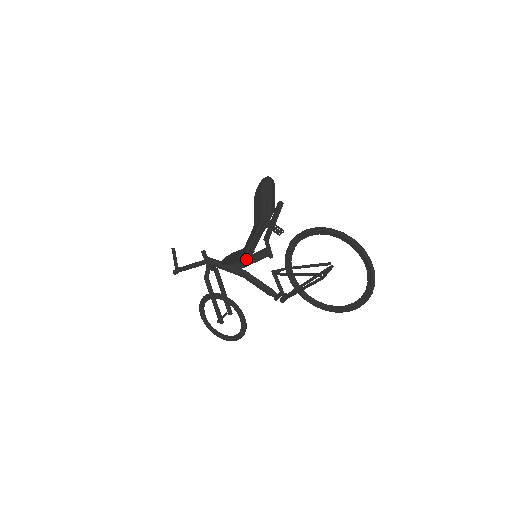
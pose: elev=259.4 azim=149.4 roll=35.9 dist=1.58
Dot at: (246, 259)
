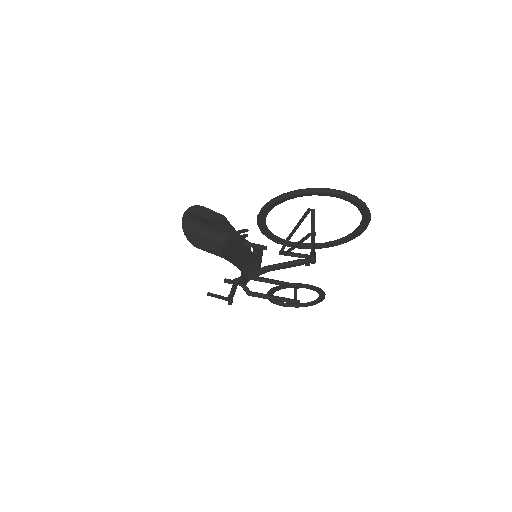
Dot at: (253, 264)
